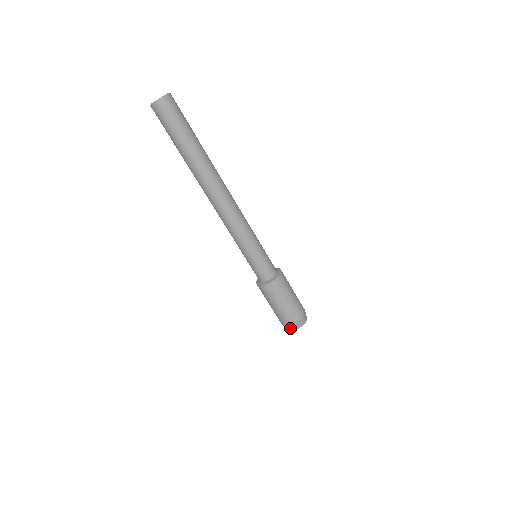
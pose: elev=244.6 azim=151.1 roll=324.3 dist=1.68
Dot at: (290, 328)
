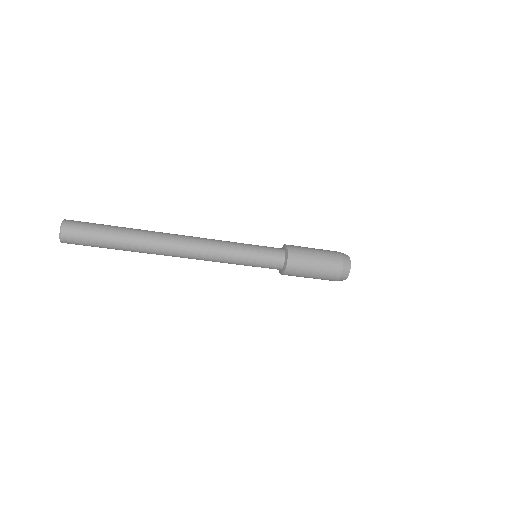
Dot at: occluded
